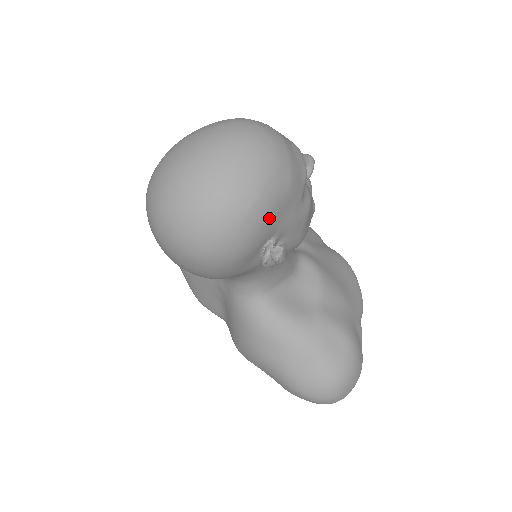
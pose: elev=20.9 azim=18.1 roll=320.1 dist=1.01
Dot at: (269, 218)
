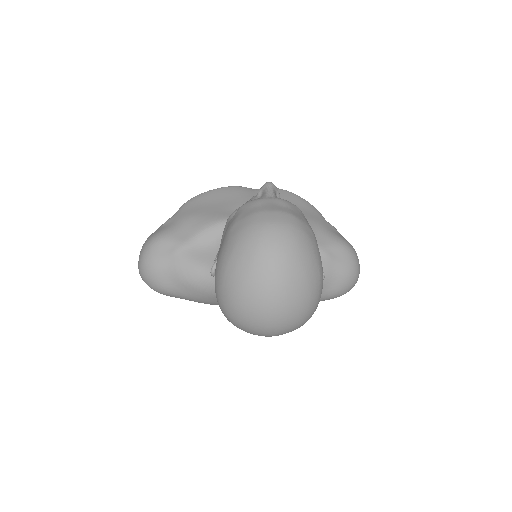
Dot at: occluded
